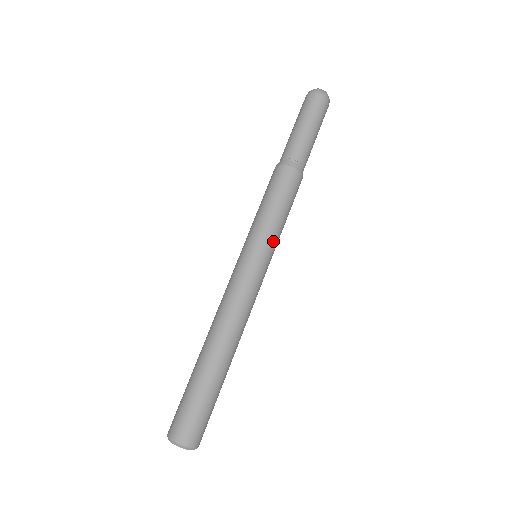
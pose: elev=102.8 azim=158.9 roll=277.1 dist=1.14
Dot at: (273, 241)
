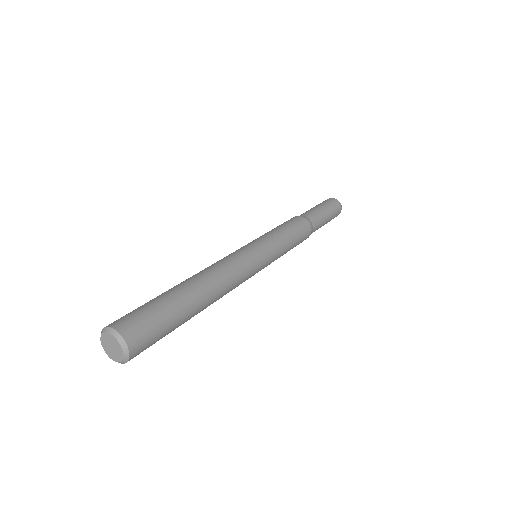
Dot at: (276, 248)
